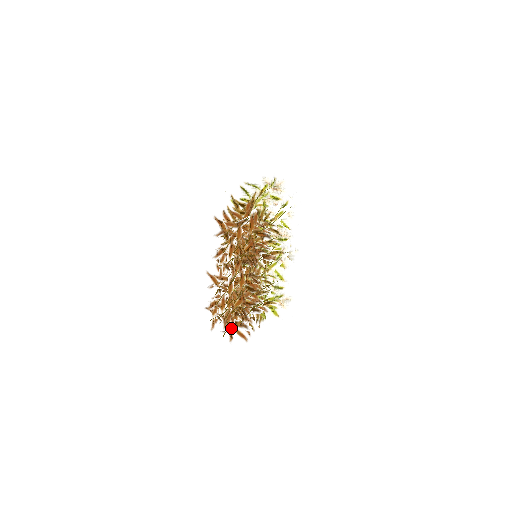
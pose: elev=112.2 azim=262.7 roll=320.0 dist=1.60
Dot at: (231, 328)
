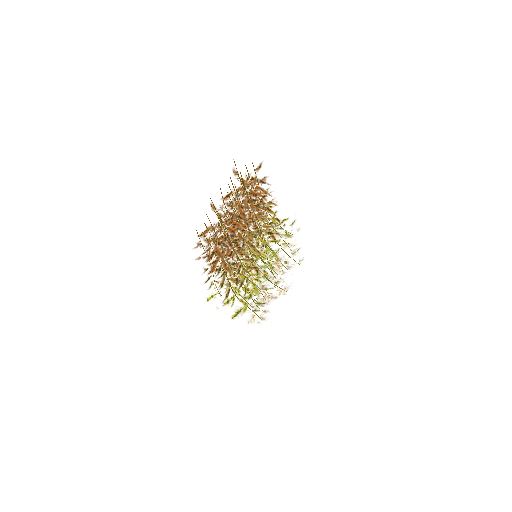
Dot at: (212, 246)
